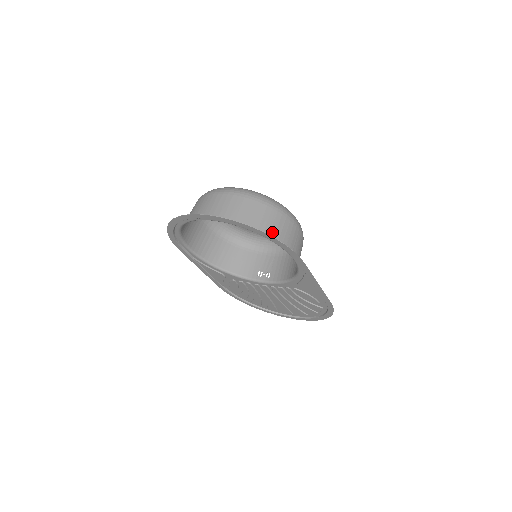
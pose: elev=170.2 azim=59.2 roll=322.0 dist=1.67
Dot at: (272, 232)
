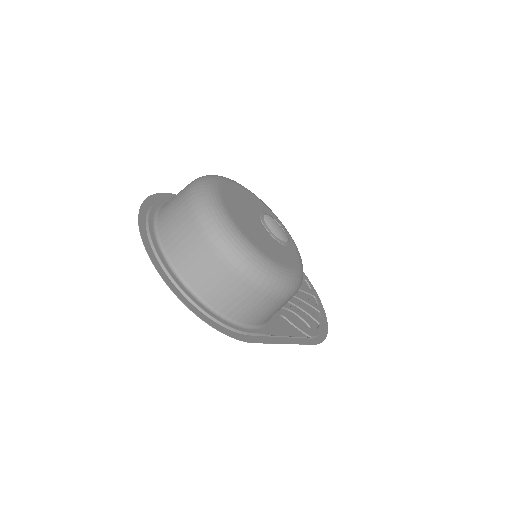
Dot at: (223, 303)
